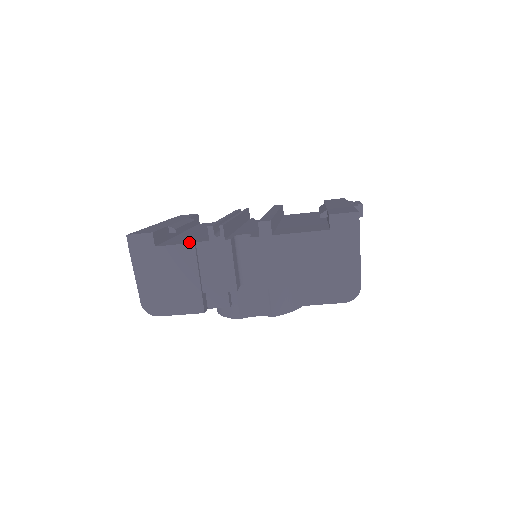
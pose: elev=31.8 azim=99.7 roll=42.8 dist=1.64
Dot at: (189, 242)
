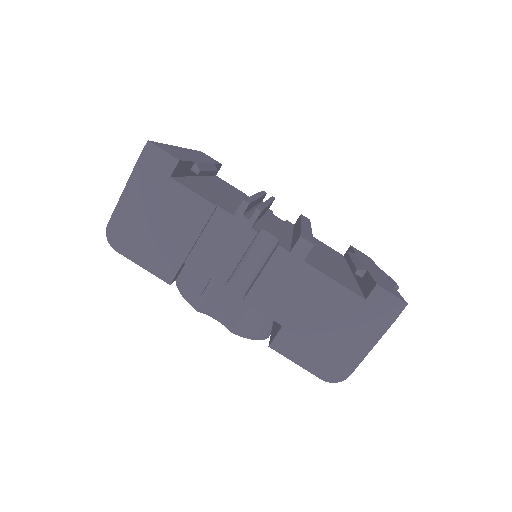
Dot at: (211, 200)
